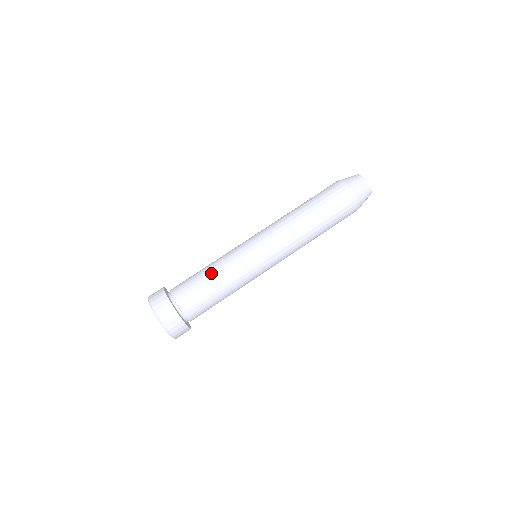
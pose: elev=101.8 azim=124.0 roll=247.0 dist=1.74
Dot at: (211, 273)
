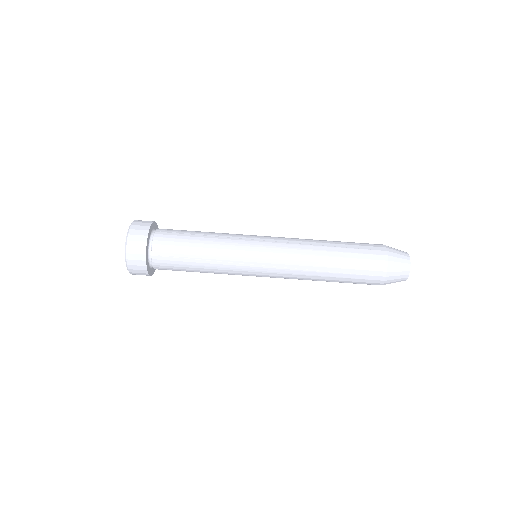
Dot at: (202, 247)
